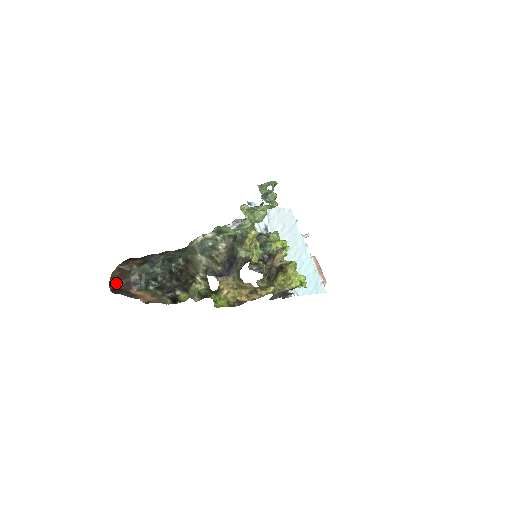
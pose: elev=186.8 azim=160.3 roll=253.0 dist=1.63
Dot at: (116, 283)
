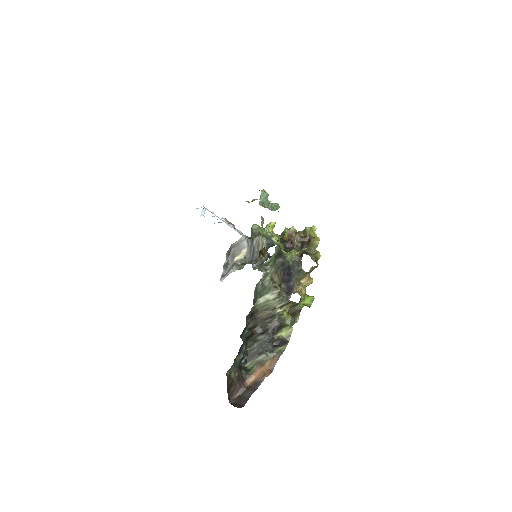
Dot at: occluded
